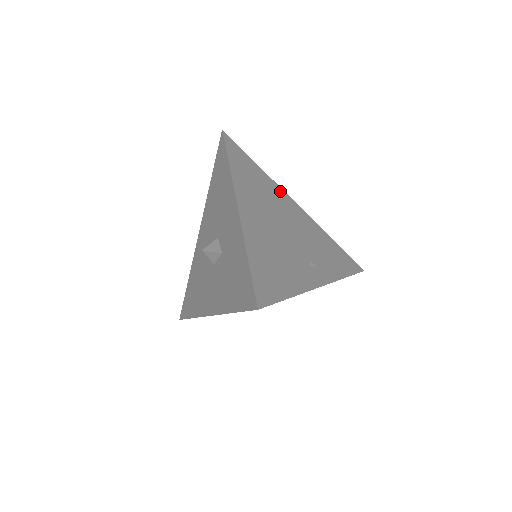
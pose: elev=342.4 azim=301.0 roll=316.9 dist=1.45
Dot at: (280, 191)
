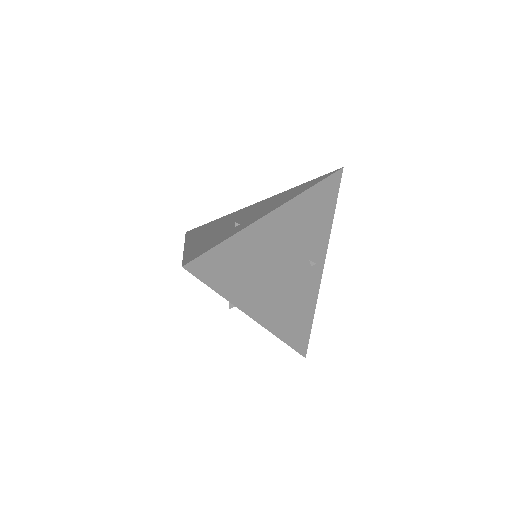
Dot at: (258, 228)
